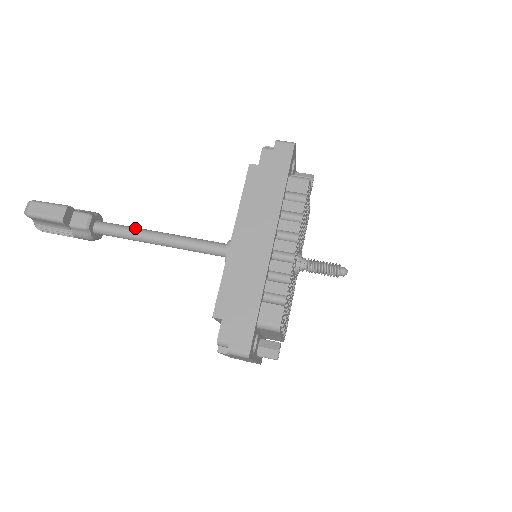
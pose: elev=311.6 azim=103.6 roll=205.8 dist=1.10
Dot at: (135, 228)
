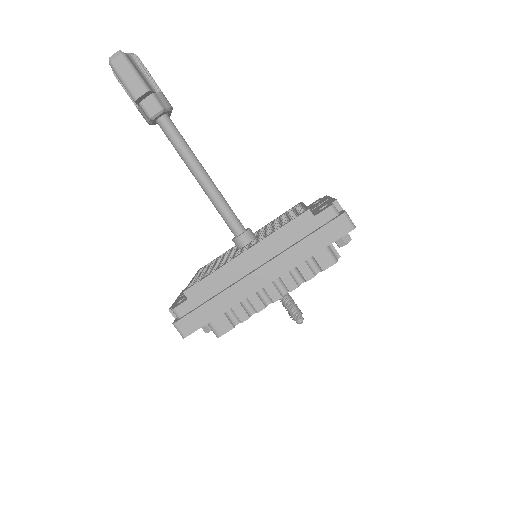
Dot at: (190, 151)
